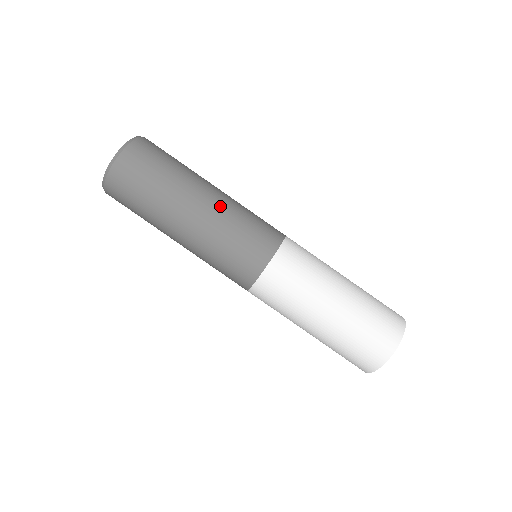
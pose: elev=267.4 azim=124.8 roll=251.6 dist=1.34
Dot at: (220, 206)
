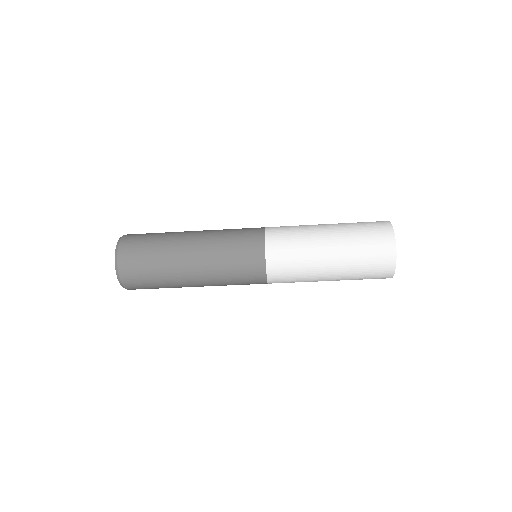
Dot at: (210, 285)
